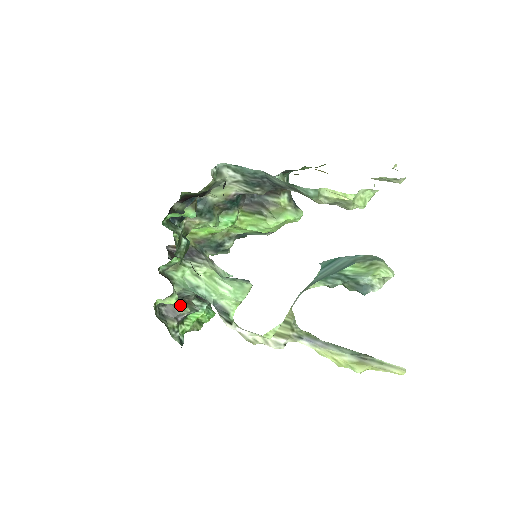
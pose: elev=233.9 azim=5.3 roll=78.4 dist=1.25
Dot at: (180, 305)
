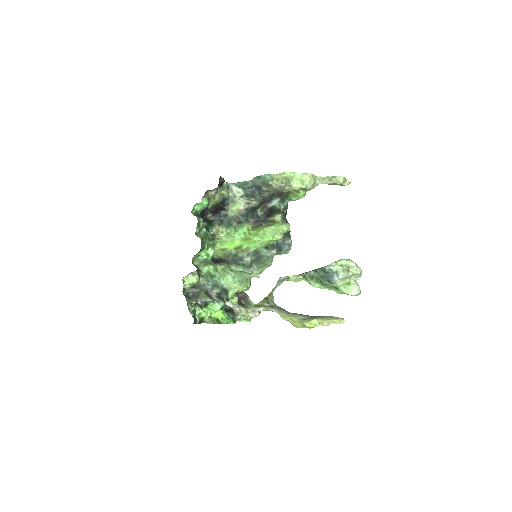
Dot at: (203, 294)
